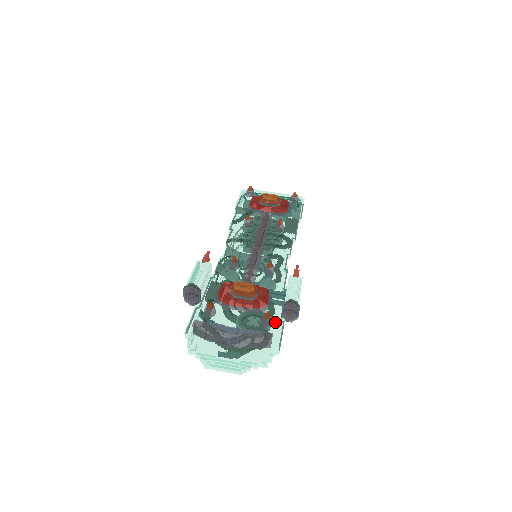
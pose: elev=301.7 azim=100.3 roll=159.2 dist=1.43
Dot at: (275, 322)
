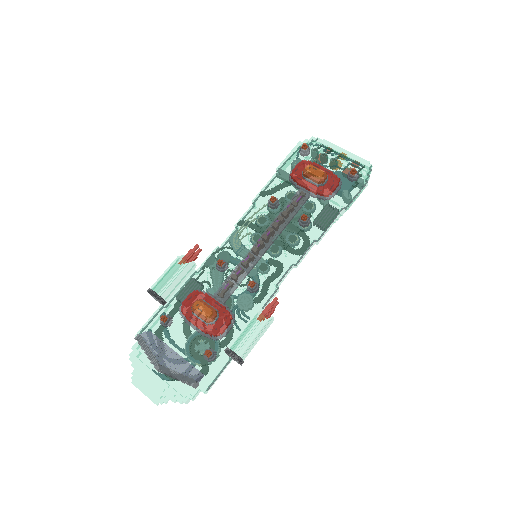
Dot at: (218, 358)
